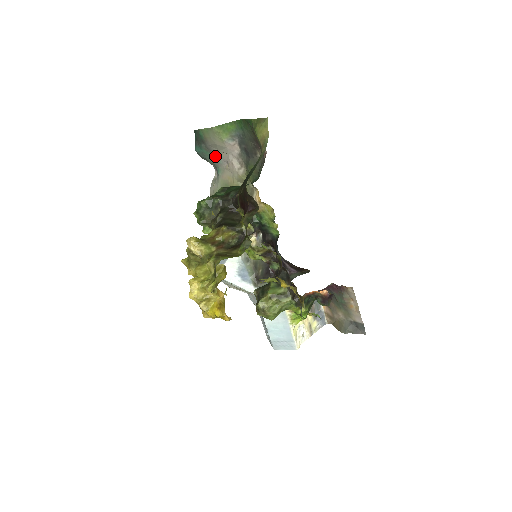
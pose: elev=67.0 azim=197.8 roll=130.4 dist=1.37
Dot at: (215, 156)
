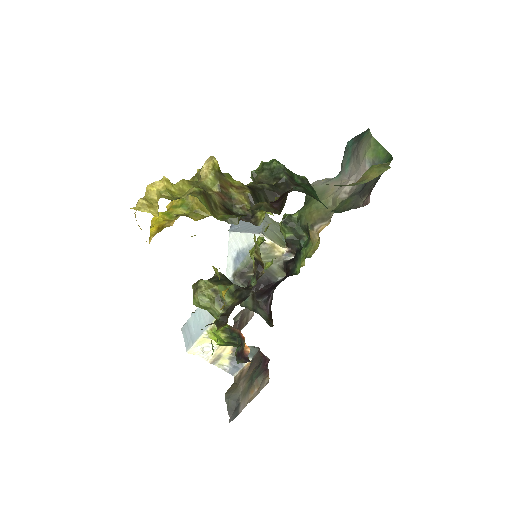
Dot at: (350, 163)
